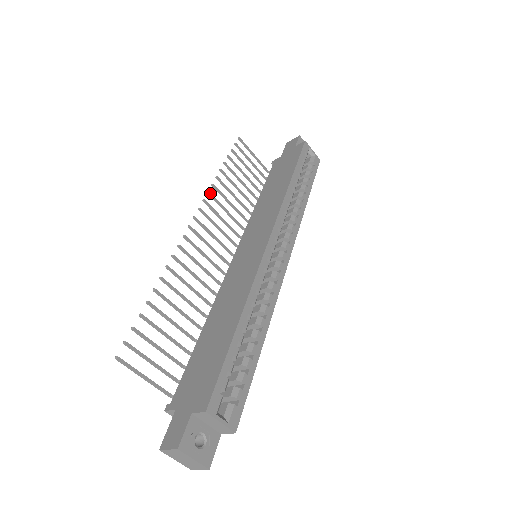
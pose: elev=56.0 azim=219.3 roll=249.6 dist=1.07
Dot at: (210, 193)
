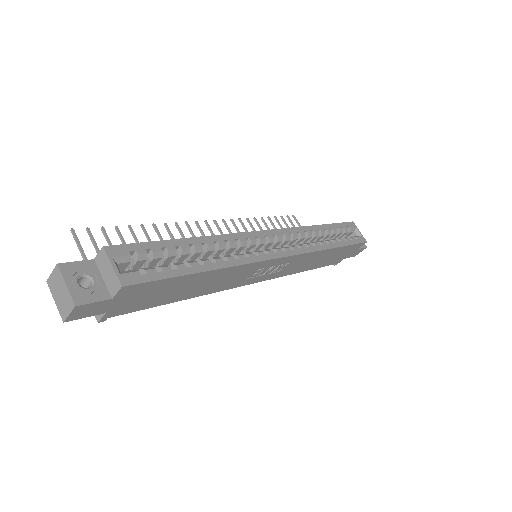
Dot at: (241, 220)
